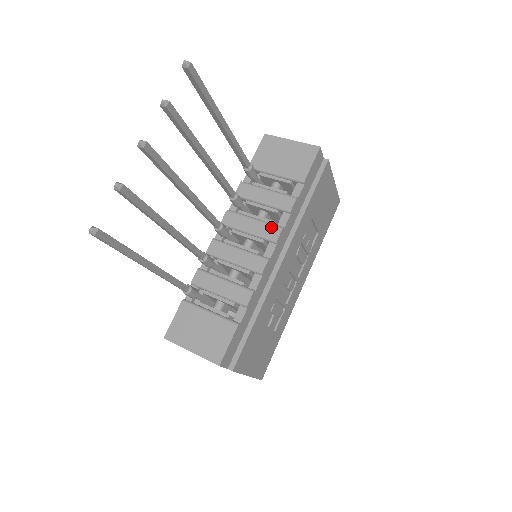
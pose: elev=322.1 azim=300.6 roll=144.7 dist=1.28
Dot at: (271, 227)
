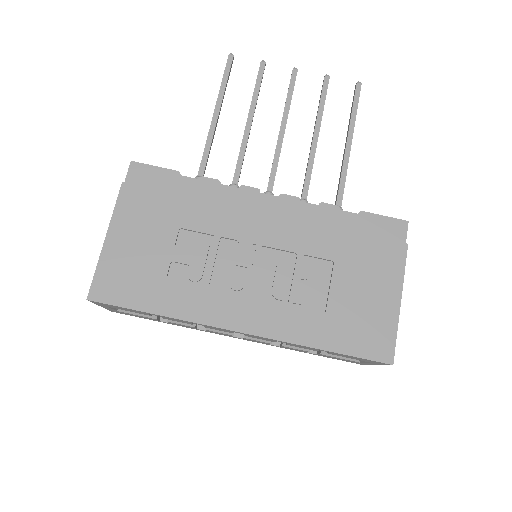
Dot at: occluded
